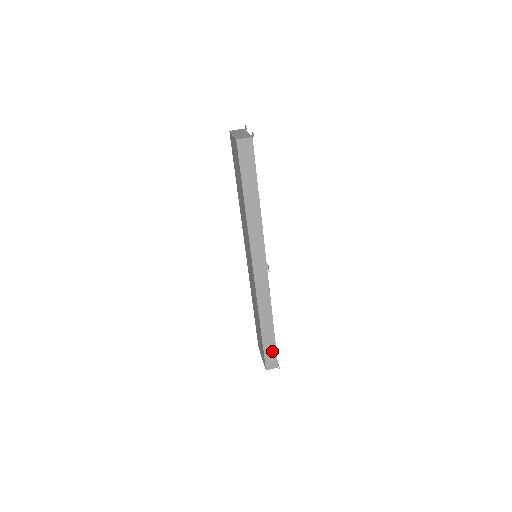
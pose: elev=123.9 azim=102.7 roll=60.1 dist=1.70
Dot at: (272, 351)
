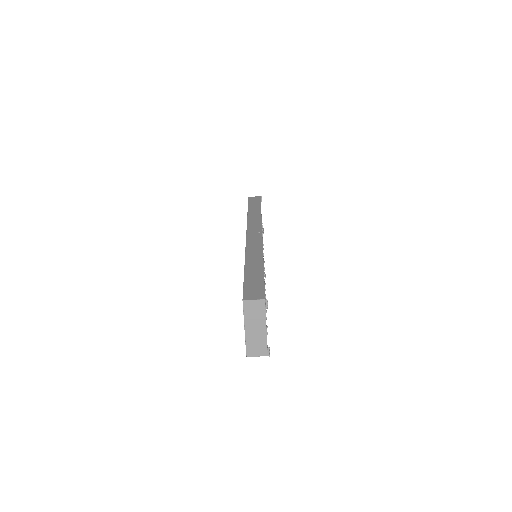
Dot at: occluded
